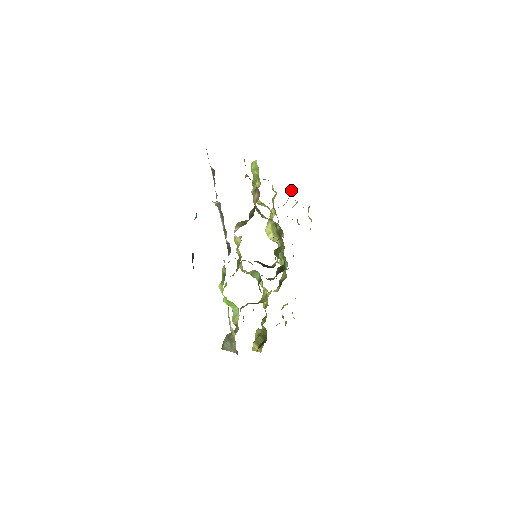
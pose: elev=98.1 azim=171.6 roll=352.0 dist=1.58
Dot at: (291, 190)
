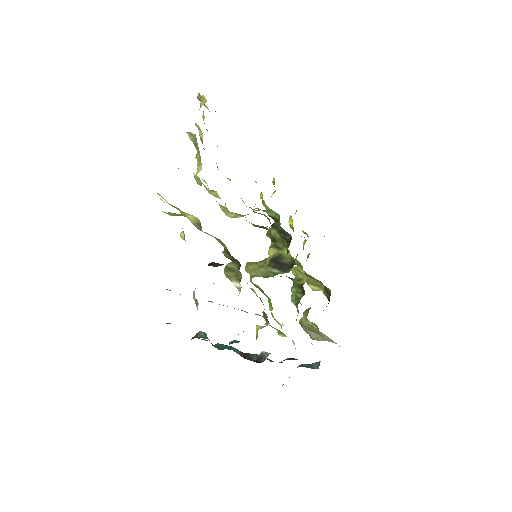
Dot at: occluded
